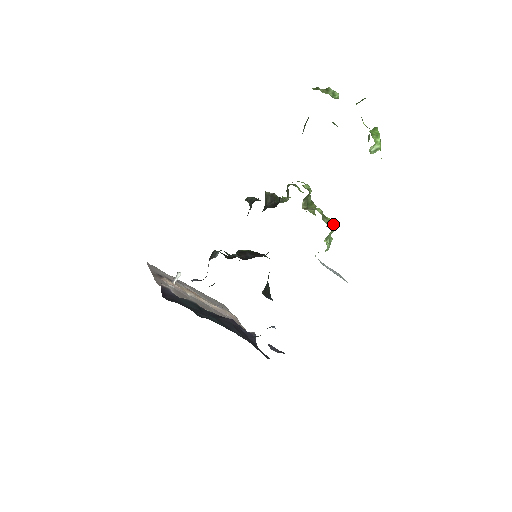
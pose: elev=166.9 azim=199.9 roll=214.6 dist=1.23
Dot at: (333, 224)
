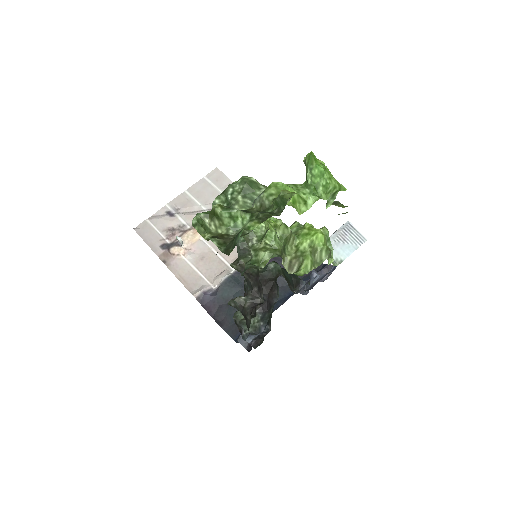
Dot at: (323, 238)
